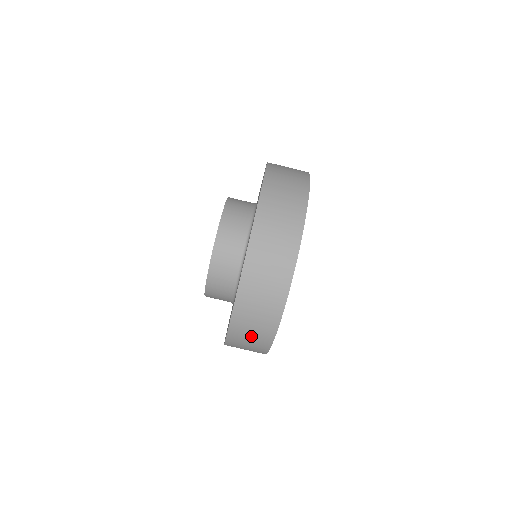
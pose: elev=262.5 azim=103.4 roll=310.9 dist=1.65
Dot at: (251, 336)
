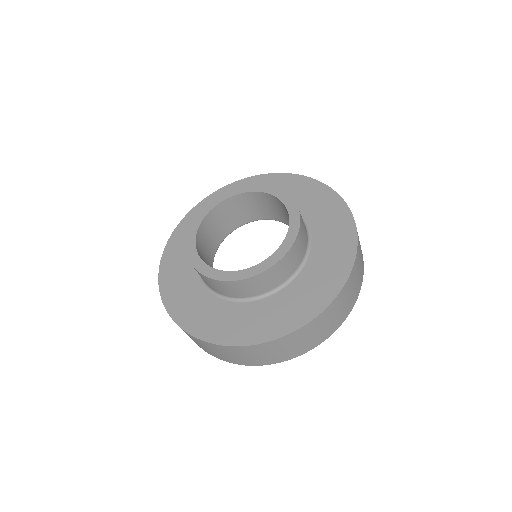
Dot at: occluded
